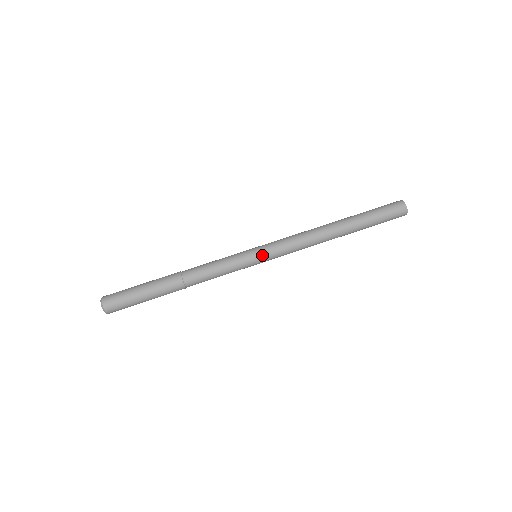
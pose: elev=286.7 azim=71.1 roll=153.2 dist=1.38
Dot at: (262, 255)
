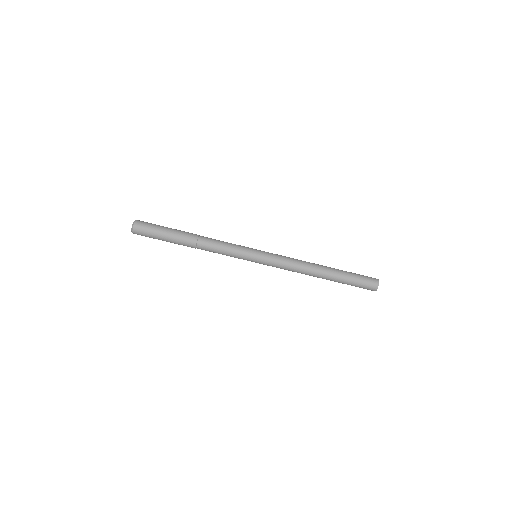
Dot at: occluded
